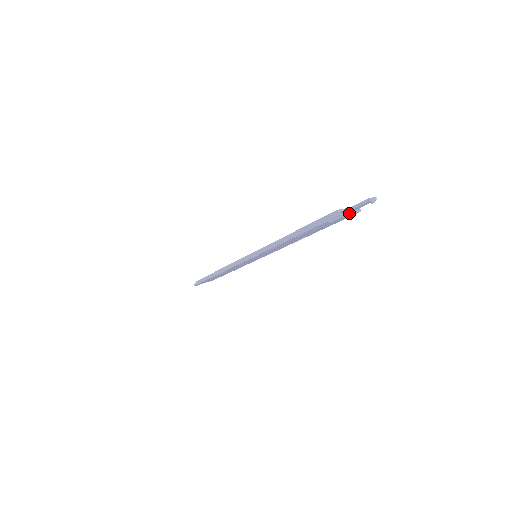
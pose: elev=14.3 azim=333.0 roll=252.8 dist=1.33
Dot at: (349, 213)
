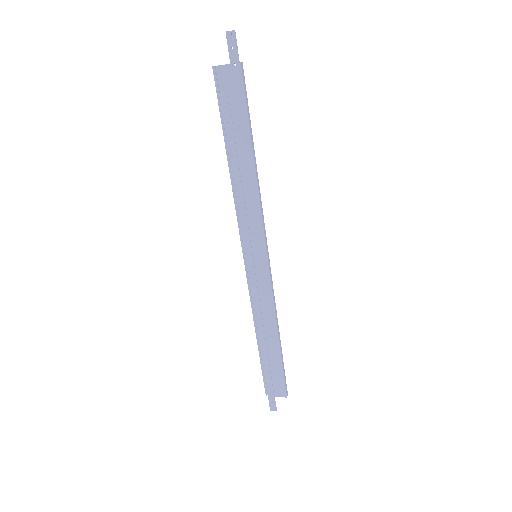
Dot at: (225, 65)
